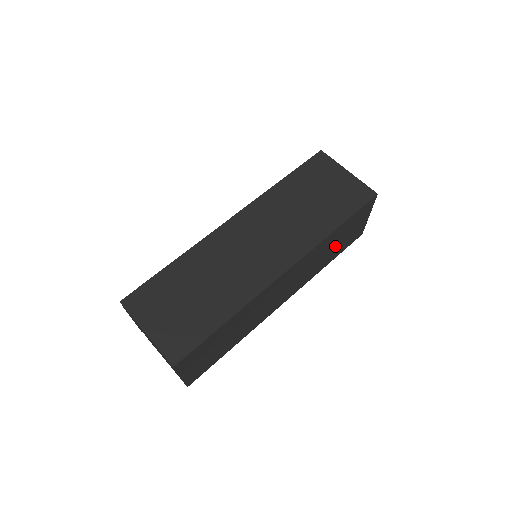
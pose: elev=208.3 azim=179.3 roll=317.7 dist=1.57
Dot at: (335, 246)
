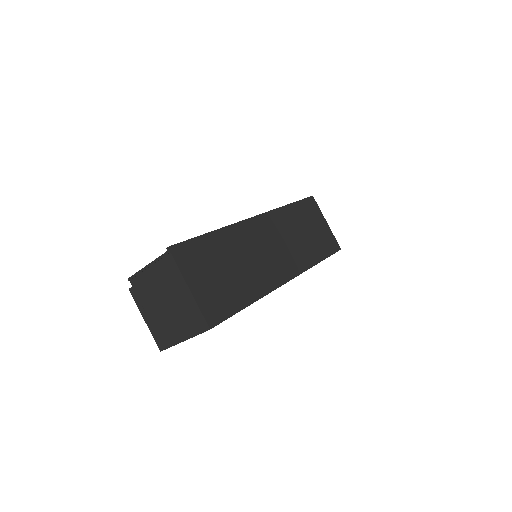
Dot at: occluded
